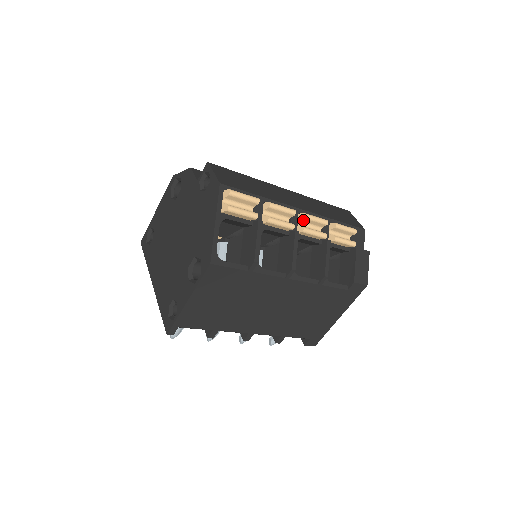
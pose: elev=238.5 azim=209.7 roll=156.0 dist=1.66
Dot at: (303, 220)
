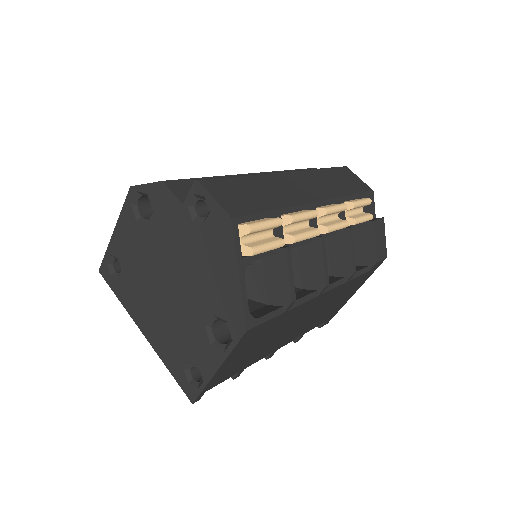
Dot at: (322, 216)
